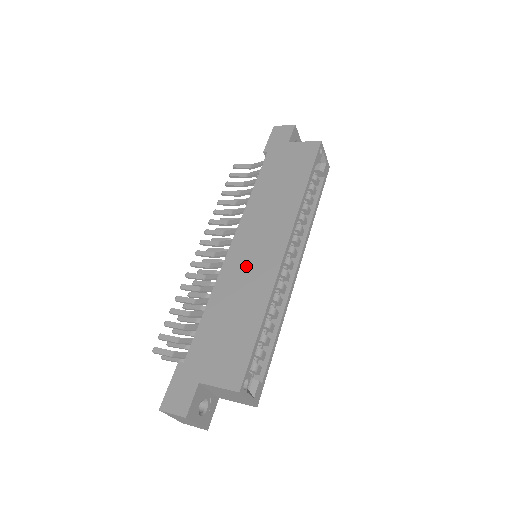
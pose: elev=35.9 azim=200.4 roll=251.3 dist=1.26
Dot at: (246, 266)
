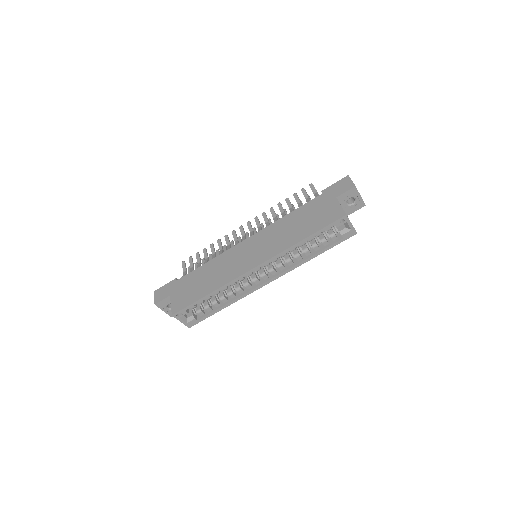
Dot at: (235, 259)
